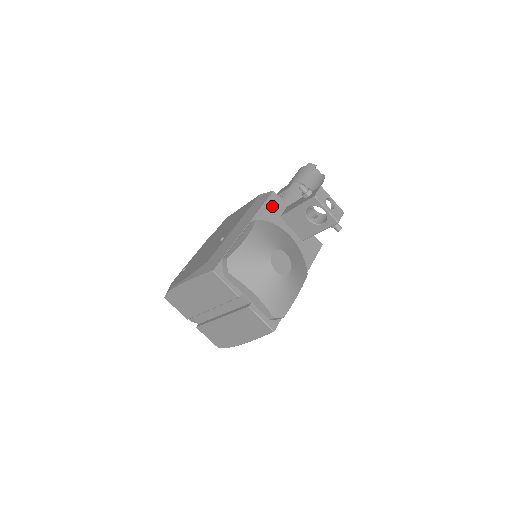
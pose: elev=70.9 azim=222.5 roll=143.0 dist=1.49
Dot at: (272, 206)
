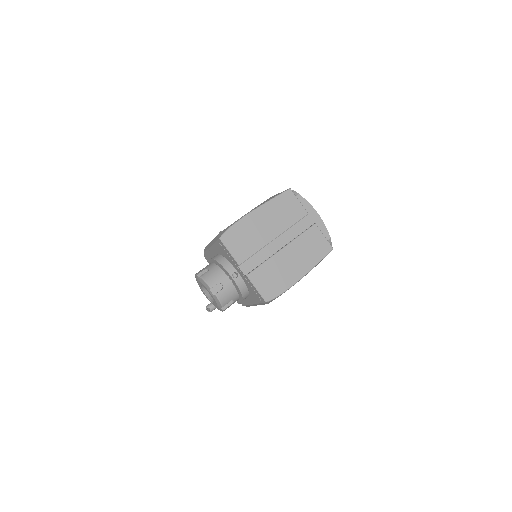
Dot at: occluded
